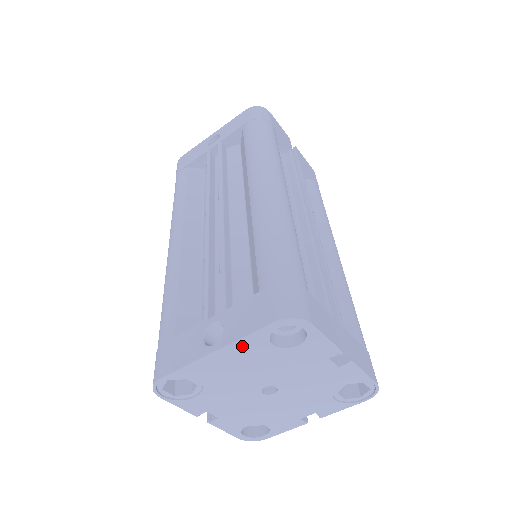
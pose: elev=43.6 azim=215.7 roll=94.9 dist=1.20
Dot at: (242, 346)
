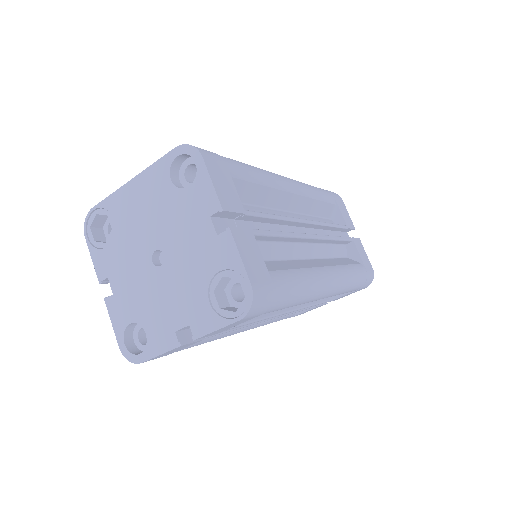
Dot at: (151, 176)
